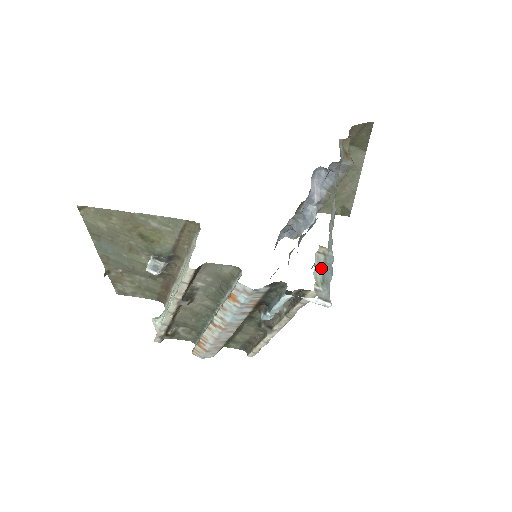
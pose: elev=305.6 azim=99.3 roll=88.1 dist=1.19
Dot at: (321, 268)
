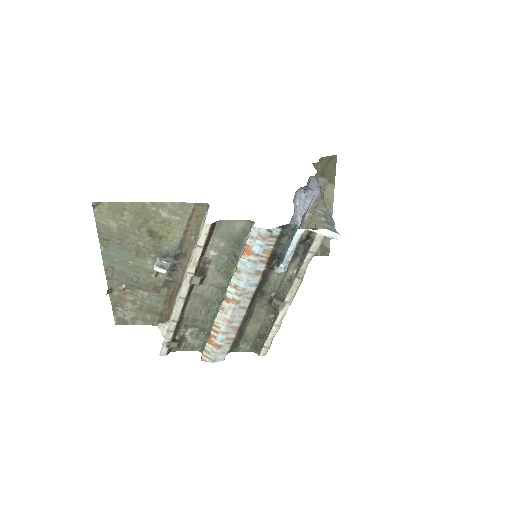
Dot at: (323, 217)
